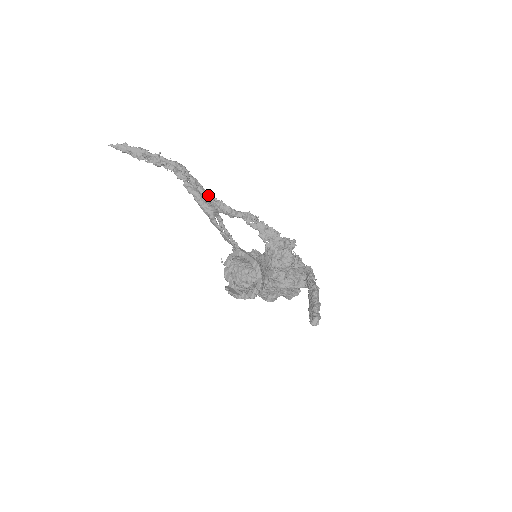
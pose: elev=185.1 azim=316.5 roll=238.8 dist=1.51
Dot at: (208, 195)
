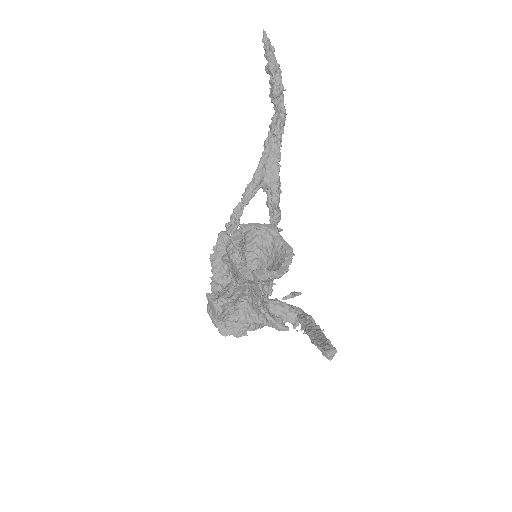
Dot at: occluded
